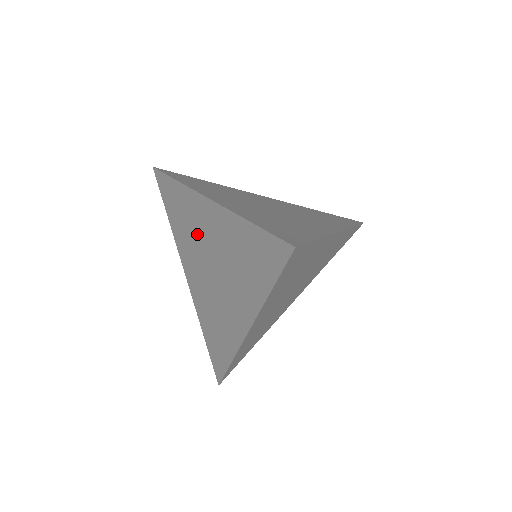
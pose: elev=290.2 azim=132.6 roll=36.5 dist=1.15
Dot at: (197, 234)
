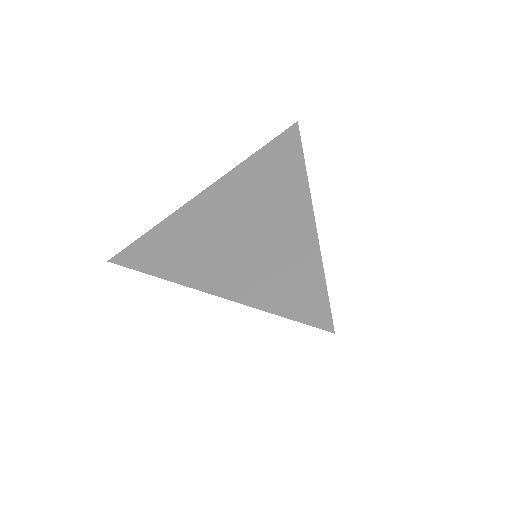
Dot at: (204, 227)
